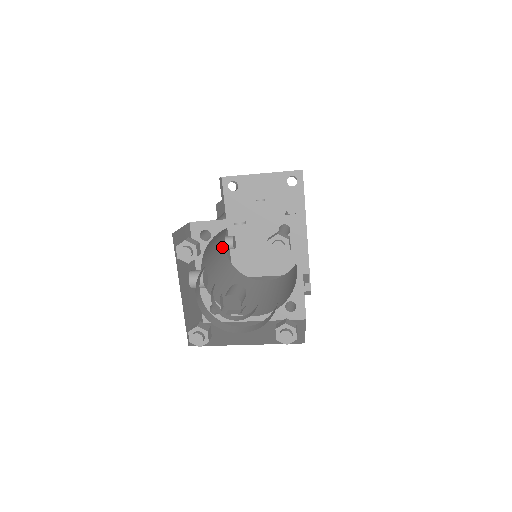
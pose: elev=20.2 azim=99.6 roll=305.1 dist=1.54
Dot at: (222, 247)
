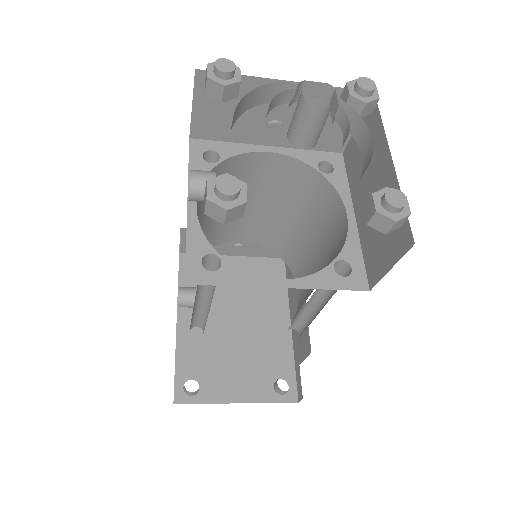
Dot at: occluded
